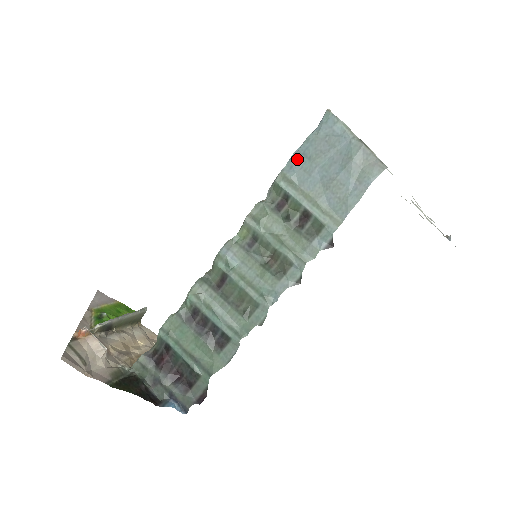
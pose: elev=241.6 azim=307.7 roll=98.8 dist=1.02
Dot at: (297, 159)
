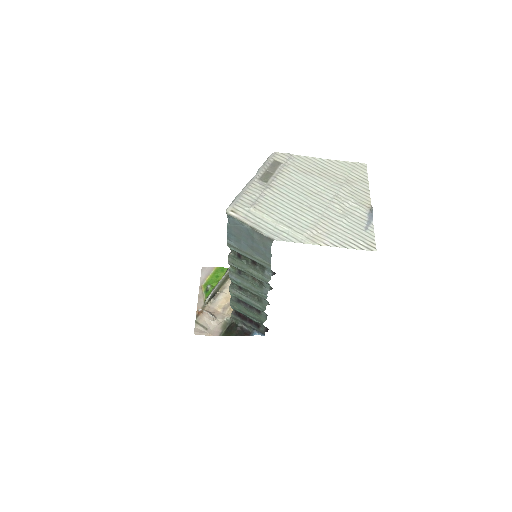
Dot at: (230, 237)
